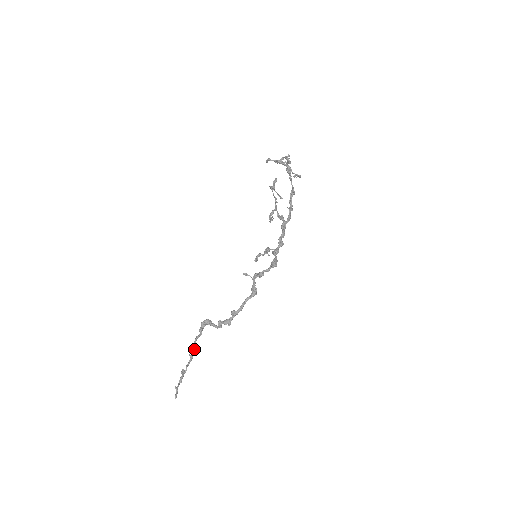
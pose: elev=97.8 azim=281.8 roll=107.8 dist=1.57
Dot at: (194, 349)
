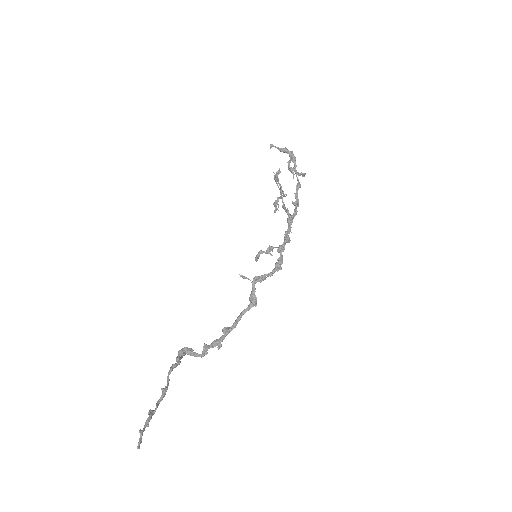
Dot at: (168, 381)
